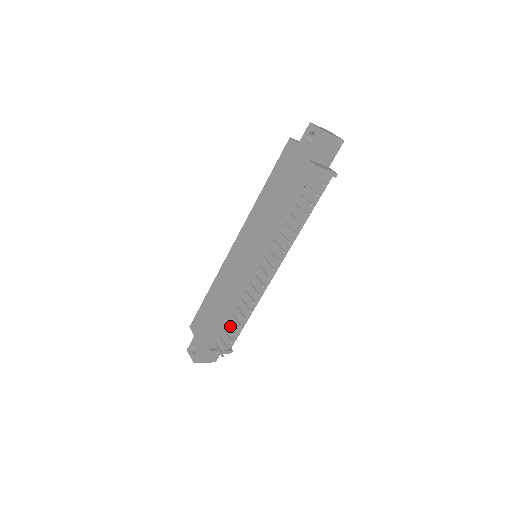
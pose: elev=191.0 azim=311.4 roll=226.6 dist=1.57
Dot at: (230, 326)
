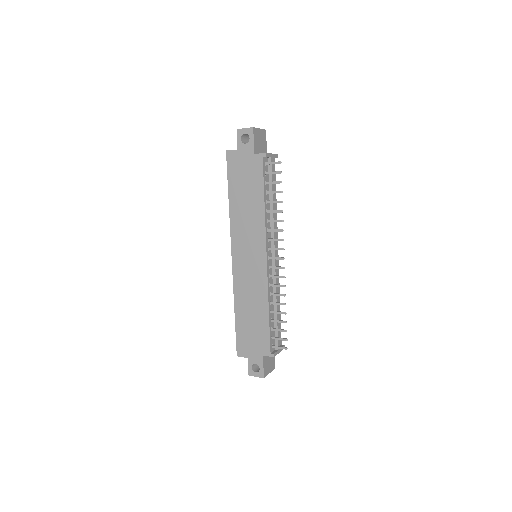
Dot at: (276, 321)
